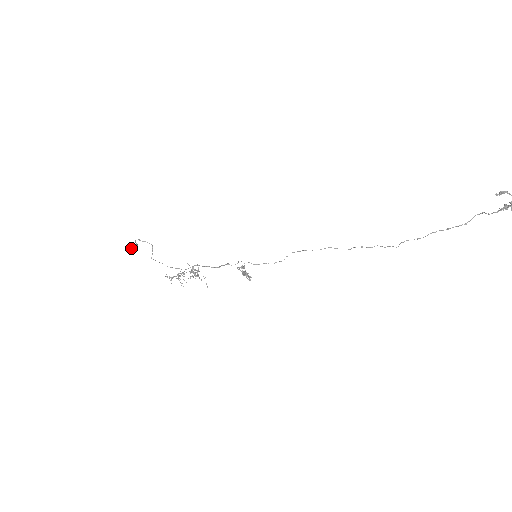
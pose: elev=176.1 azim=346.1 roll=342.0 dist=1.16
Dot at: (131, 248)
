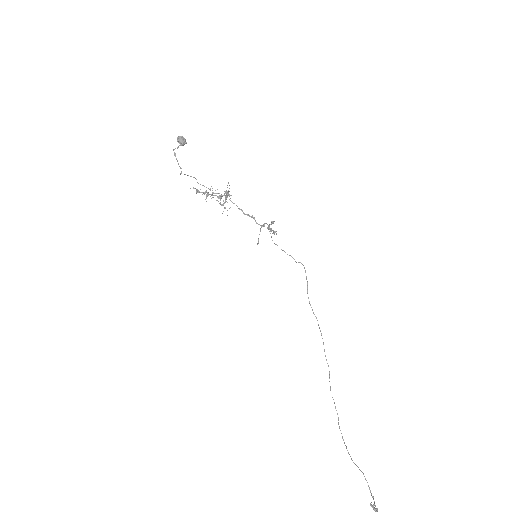
Dot at: (177, 141)
